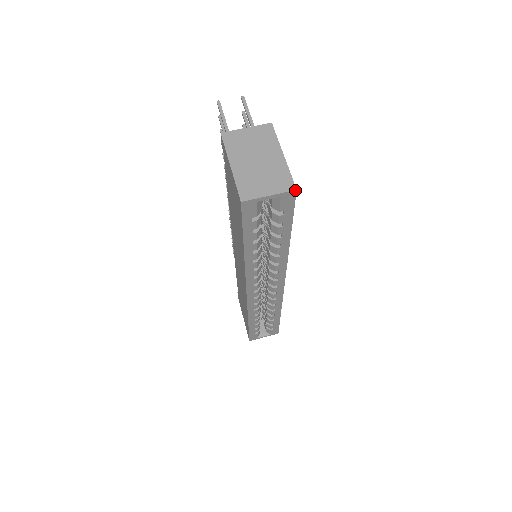
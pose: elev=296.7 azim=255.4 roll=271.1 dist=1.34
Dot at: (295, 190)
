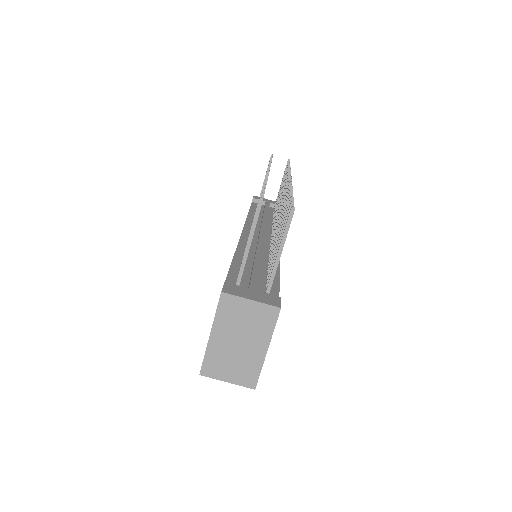
Dot at: (254, 389)
